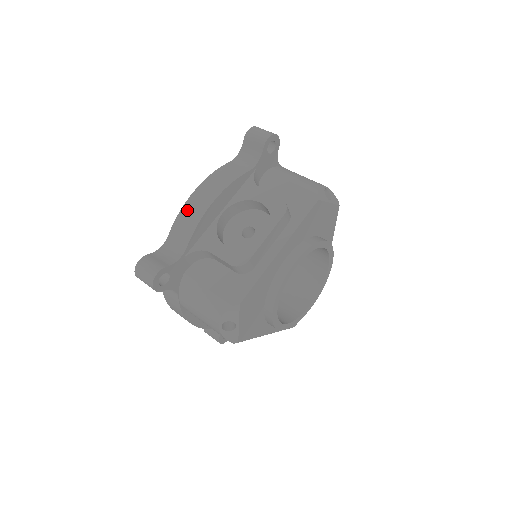
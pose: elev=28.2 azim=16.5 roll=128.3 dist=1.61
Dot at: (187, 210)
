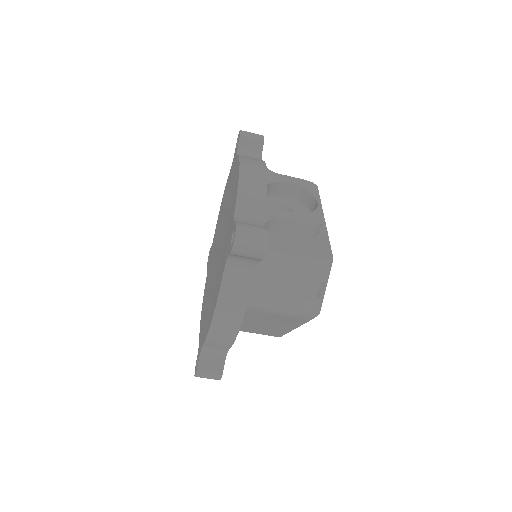
Dot at: (246, 182)
